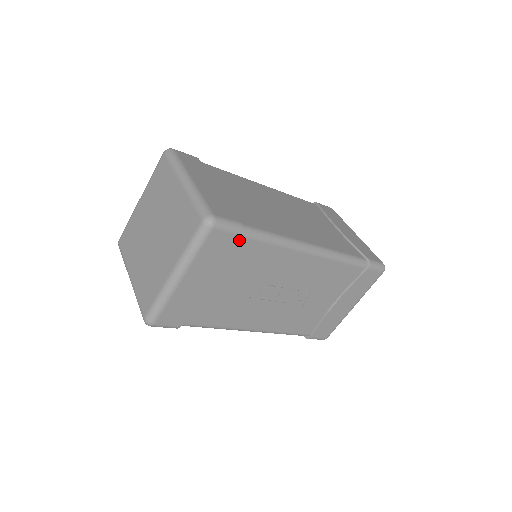
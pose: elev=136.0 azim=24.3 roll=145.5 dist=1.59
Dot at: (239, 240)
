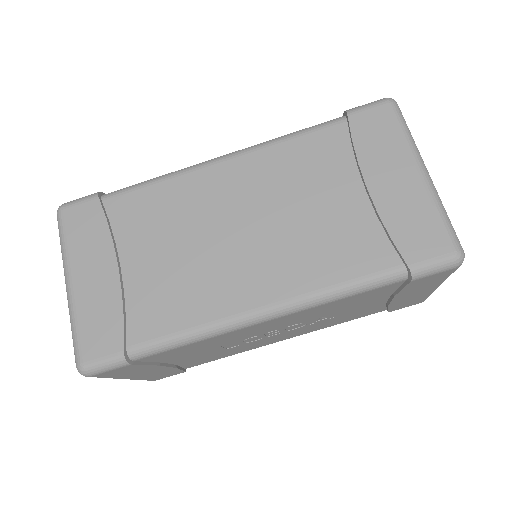
Dot at: (140, 360)
